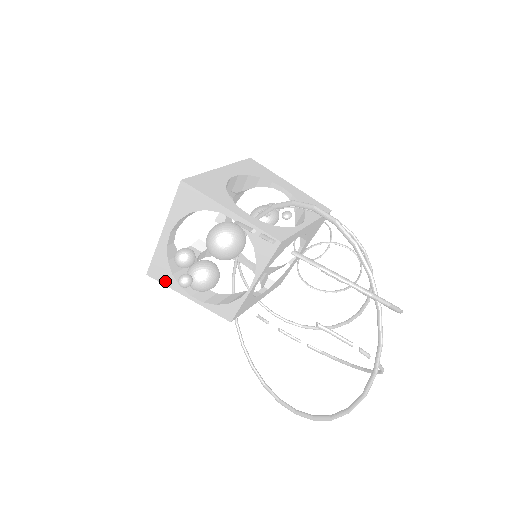
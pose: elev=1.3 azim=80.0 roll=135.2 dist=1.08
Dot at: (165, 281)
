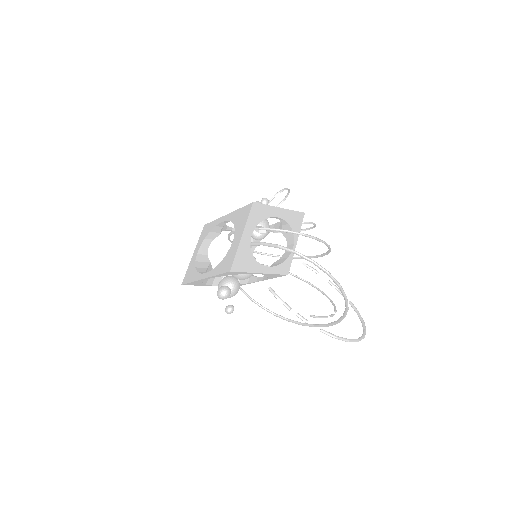
Dot at: (195, 285)
